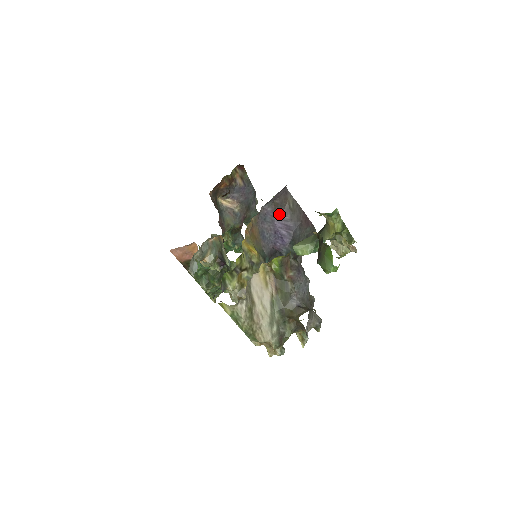
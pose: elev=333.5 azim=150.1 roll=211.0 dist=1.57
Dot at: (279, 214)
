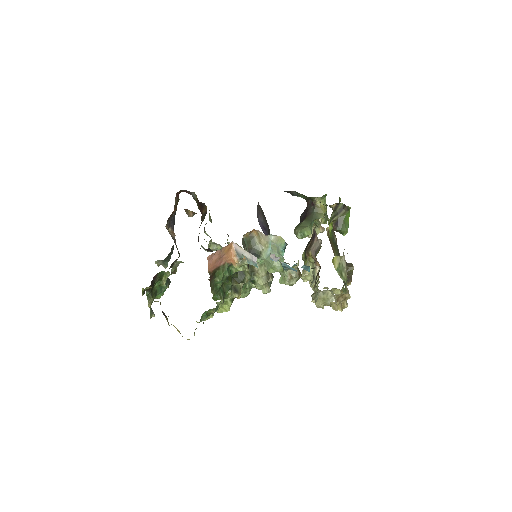
Dot at: (259, 217)
